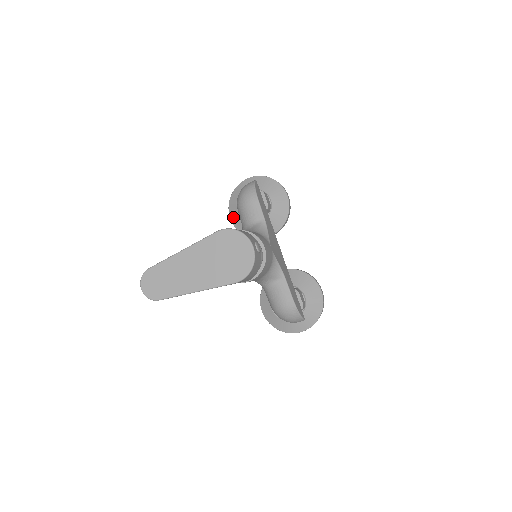
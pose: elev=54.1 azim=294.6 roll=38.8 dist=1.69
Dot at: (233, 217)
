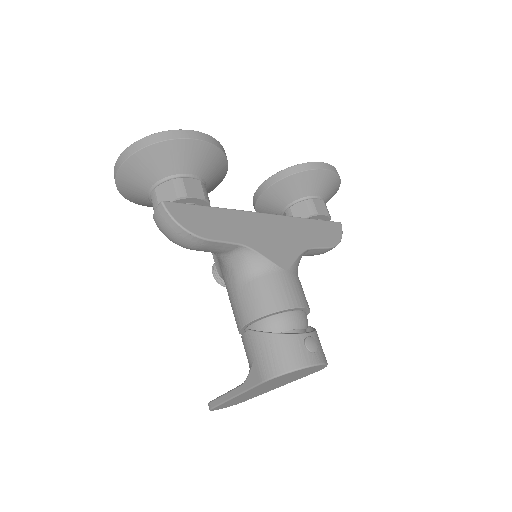
Dot at: occluded
